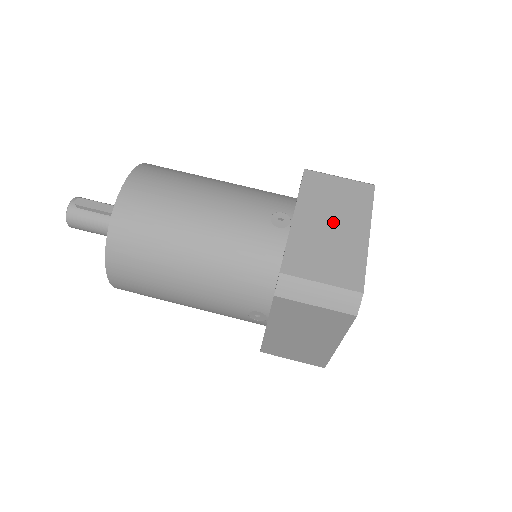
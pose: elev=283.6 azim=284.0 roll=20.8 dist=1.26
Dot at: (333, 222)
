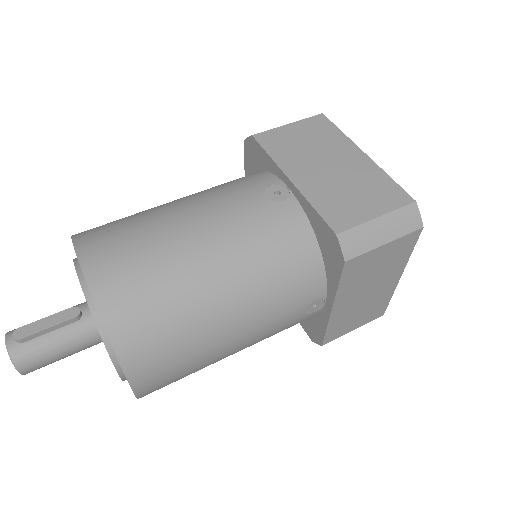
Dot at: (327, 162)
